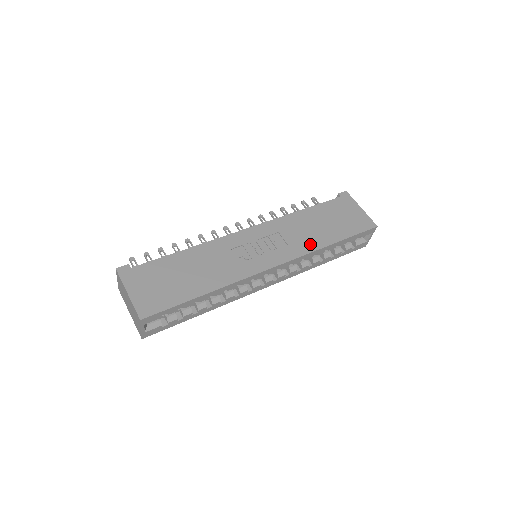
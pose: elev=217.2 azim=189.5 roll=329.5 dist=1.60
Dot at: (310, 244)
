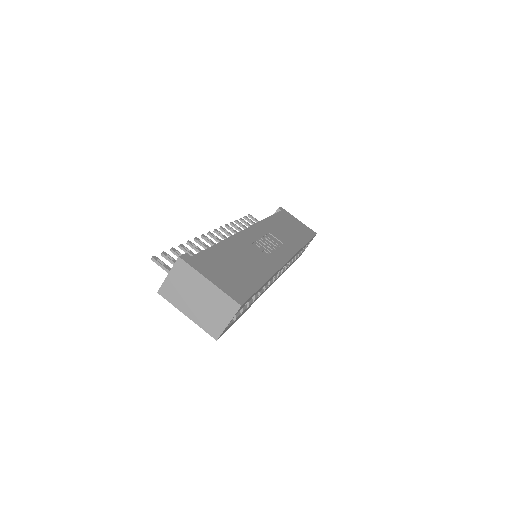
Dot at: (295, 243)
